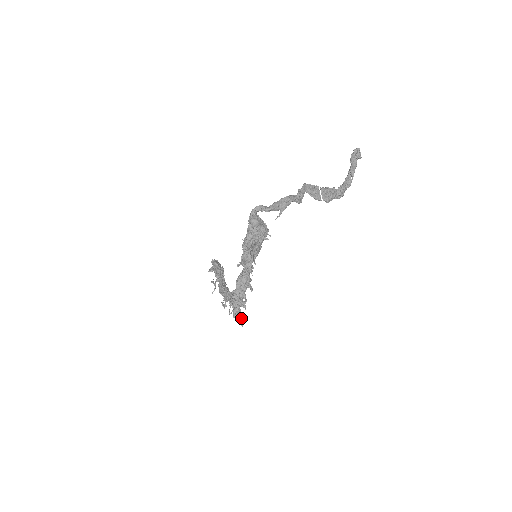
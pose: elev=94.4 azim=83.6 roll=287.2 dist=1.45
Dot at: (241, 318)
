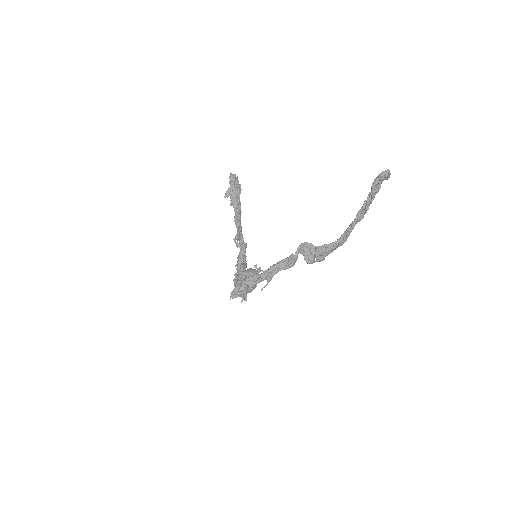
Dot at: occluded
